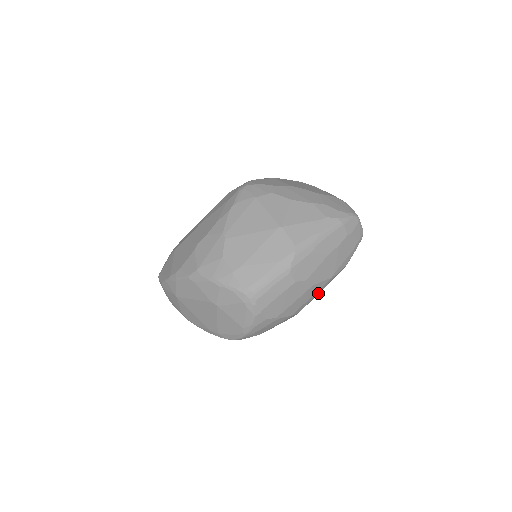
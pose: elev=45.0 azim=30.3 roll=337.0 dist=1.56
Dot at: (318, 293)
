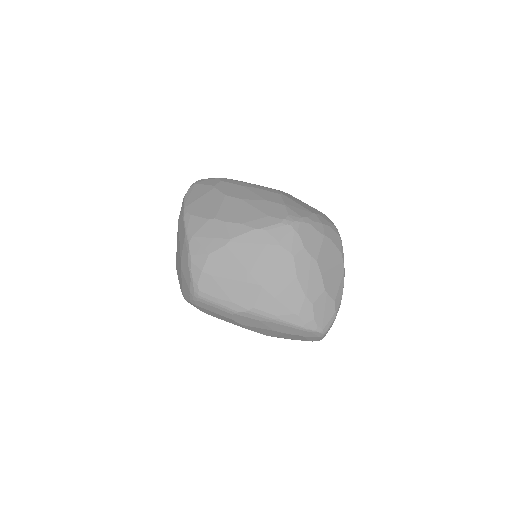
Dot at: occluded
